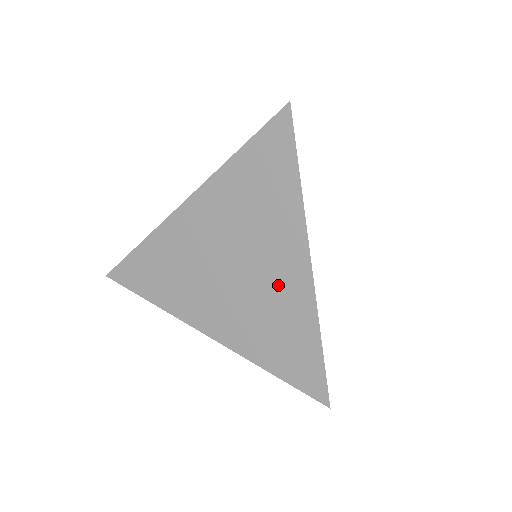
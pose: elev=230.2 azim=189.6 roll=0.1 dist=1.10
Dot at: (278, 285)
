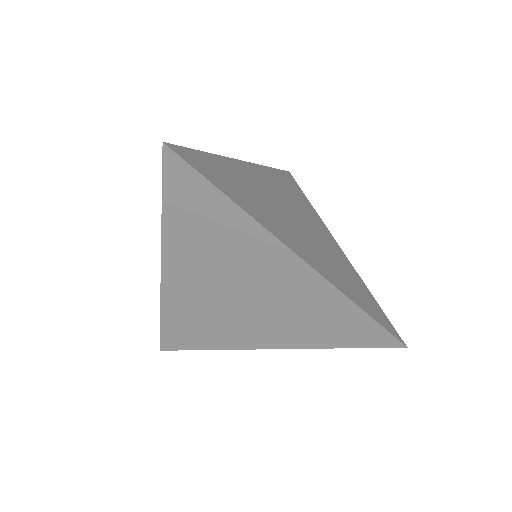
Dot at: (286, 286)
